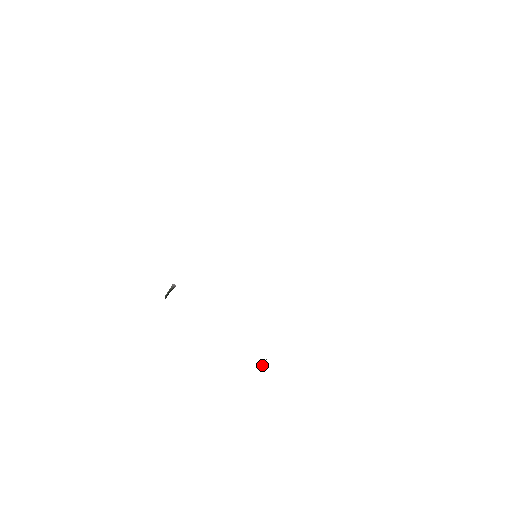
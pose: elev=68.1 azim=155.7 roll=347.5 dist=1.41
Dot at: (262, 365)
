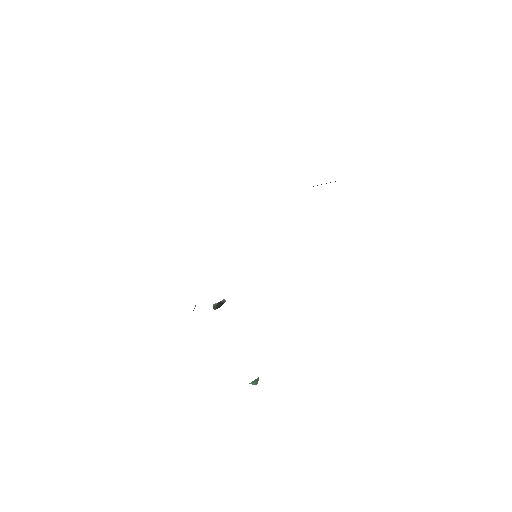
Dot at: (253, 382)
